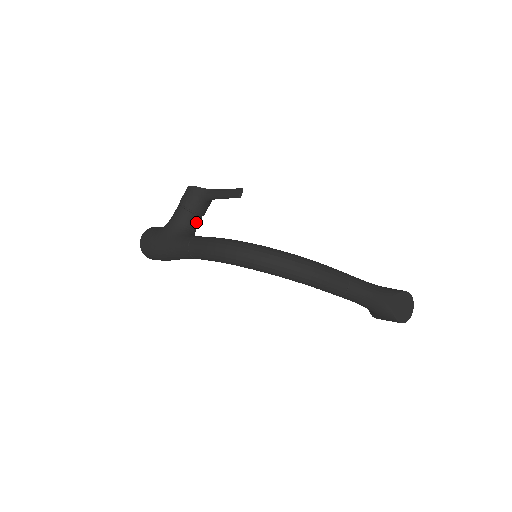
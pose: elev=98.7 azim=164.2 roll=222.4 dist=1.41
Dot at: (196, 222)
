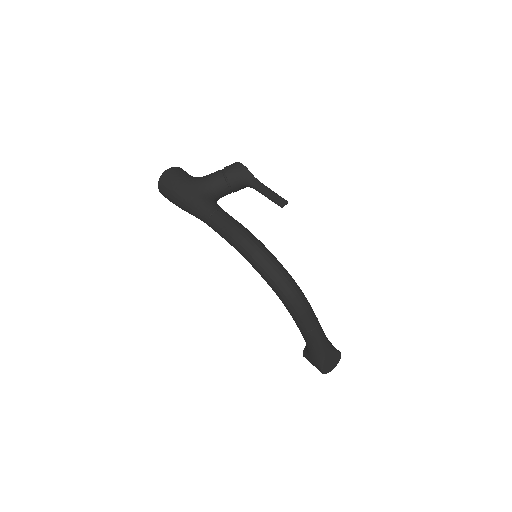
Dot at: (225, 194)
